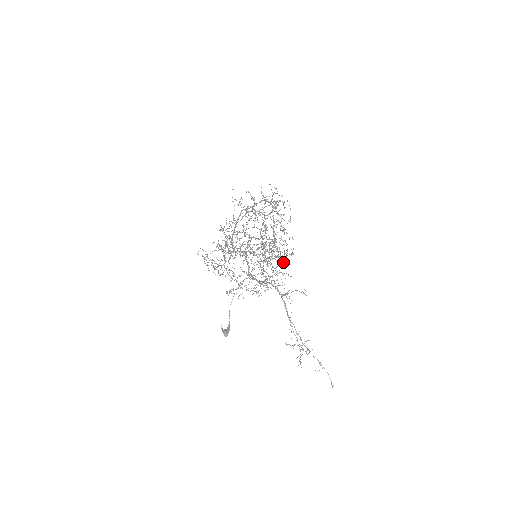
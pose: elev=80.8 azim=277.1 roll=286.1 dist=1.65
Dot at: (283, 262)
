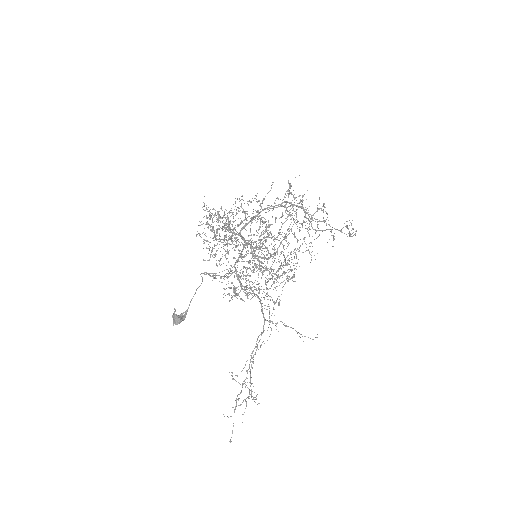
Dot at: occluded
